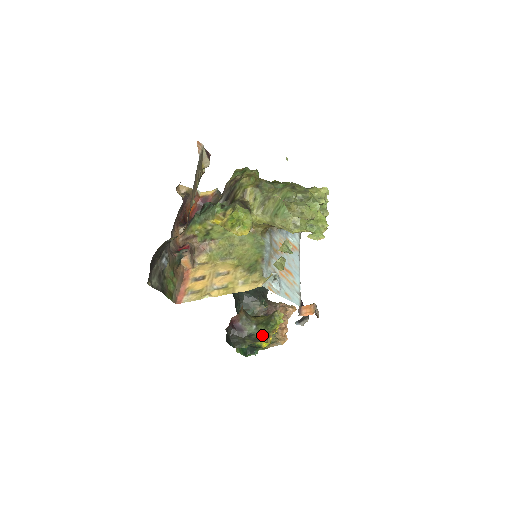
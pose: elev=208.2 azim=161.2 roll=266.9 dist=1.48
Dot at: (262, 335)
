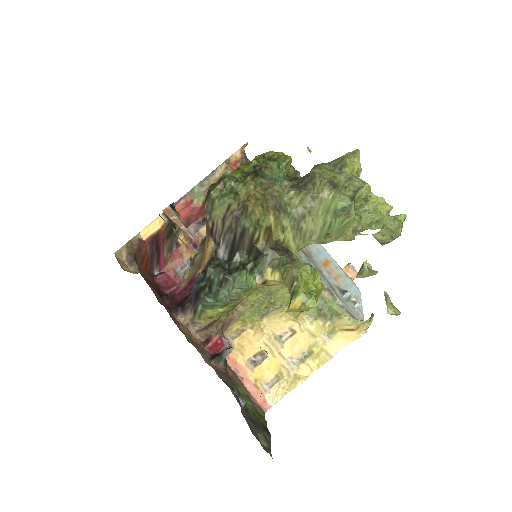
Dot at: occluded
